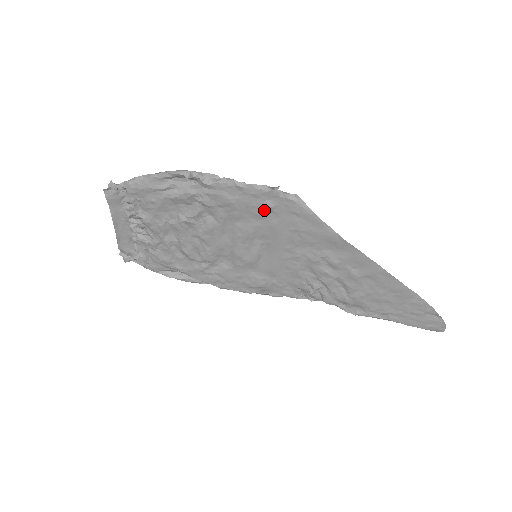
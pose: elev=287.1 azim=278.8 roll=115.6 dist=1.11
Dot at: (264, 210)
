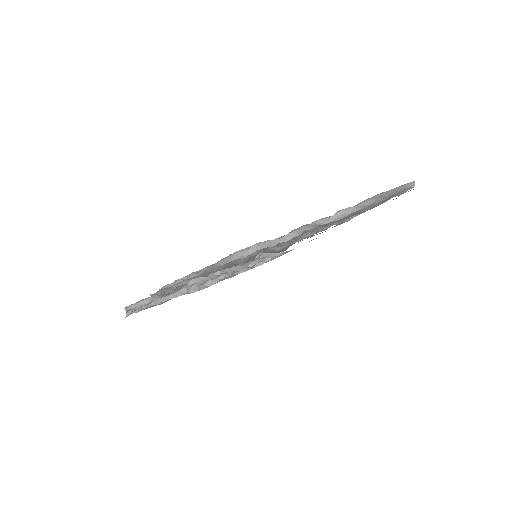
Dot at: occluded
